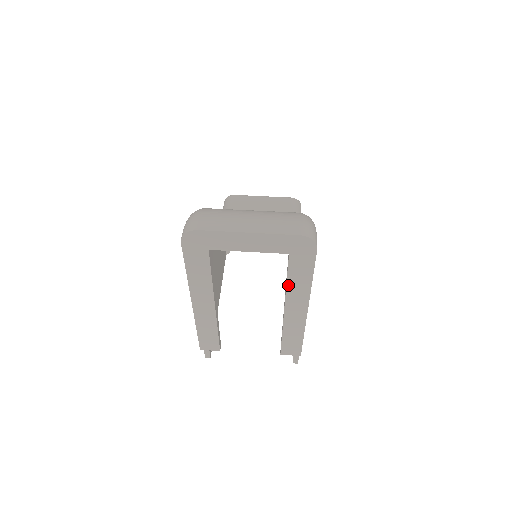
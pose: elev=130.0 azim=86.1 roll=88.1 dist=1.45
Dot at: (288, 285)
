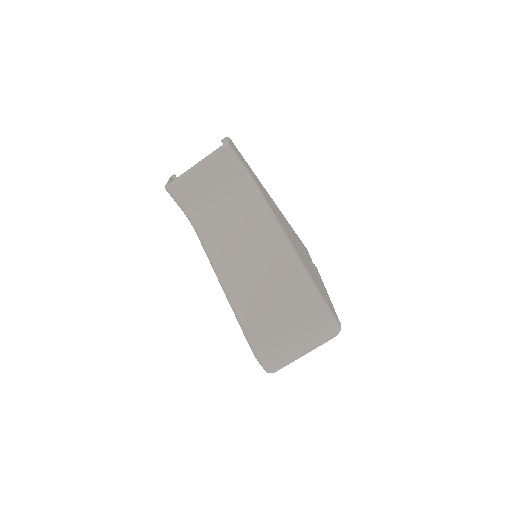
Dot at: occluded
